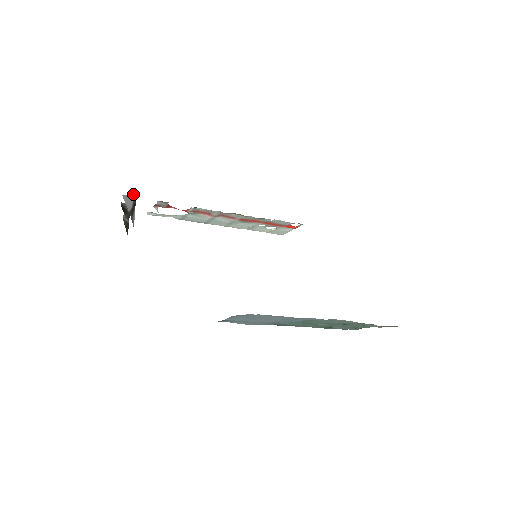
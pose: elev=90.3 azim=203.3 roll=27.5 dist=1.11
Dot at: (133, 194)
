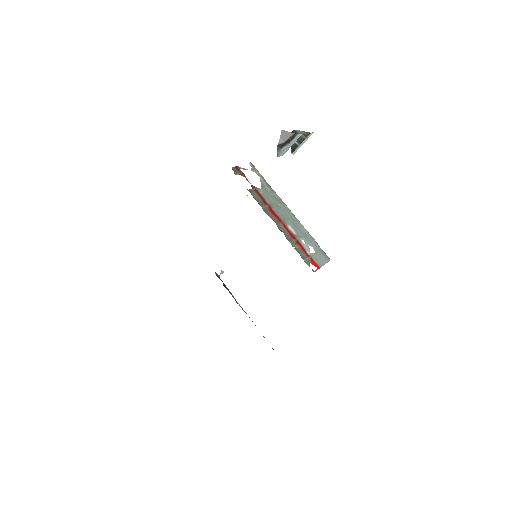
Dot at: (293, 133)
